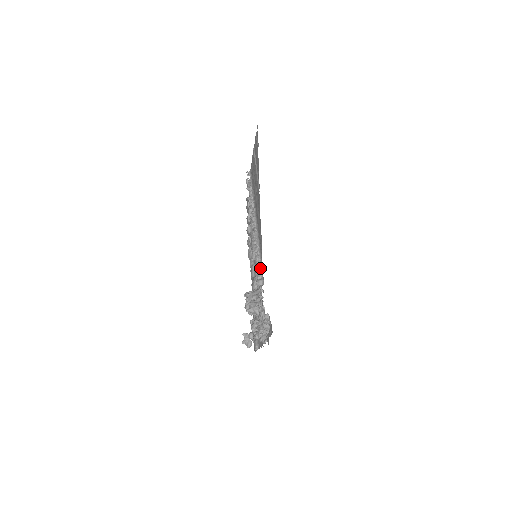
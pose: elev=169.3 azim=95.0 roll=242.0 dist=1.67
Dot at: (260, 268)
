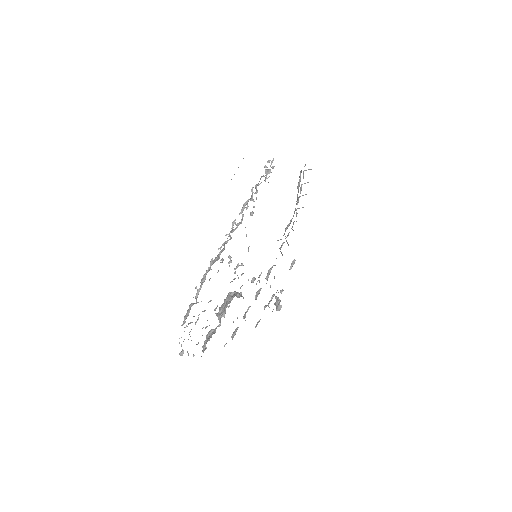
Dot at: (194, 303)
